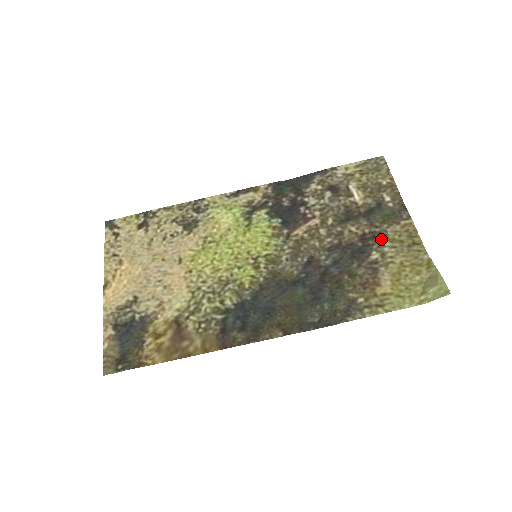
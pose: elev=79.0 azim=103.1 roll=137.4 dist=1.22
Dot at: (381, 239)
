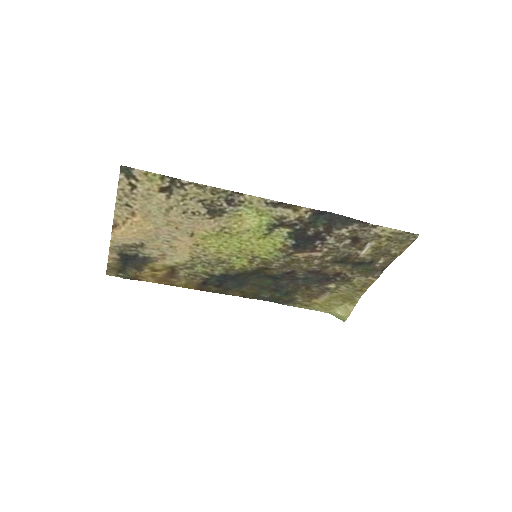
Dot at: (346, 282)
